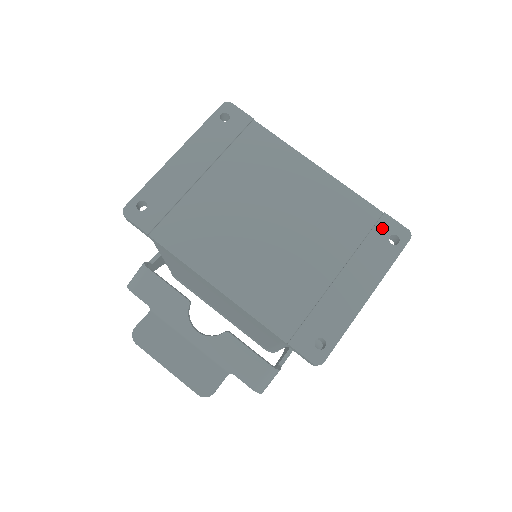
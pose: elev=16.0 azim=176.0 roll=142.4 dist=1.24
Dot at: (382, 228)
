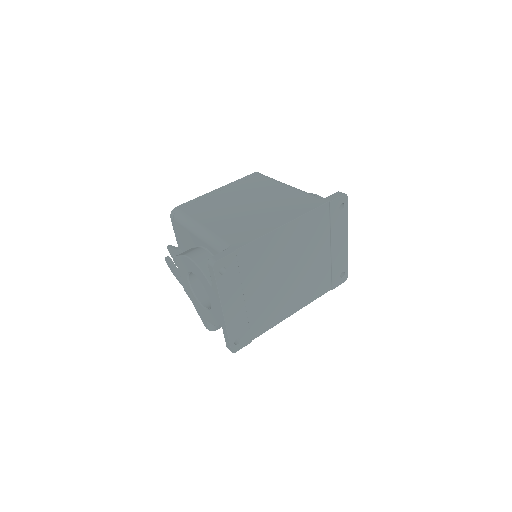
Dot at: (334, 210)
